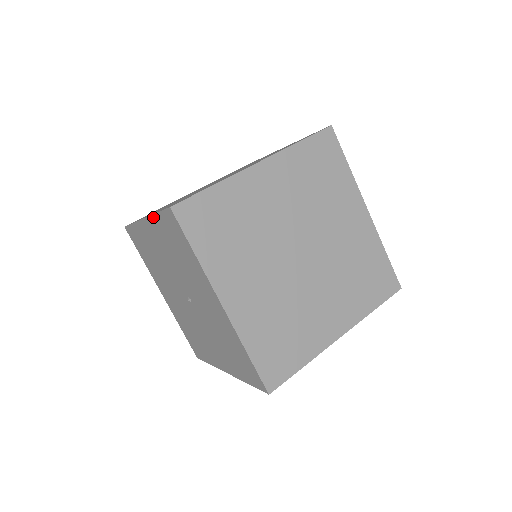
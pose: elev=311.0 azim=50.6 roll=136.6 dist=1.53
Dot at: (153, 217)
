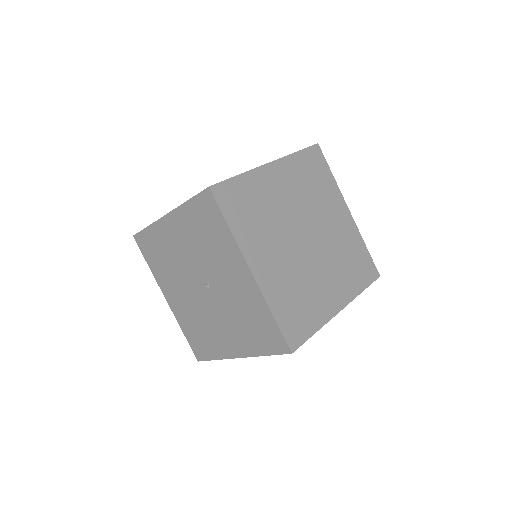
Dot at: (182, 207)
